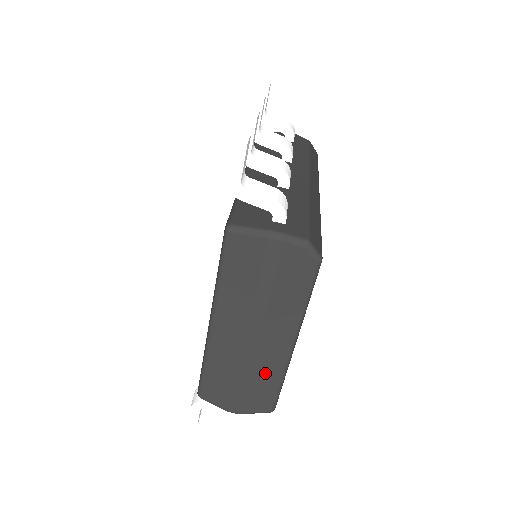
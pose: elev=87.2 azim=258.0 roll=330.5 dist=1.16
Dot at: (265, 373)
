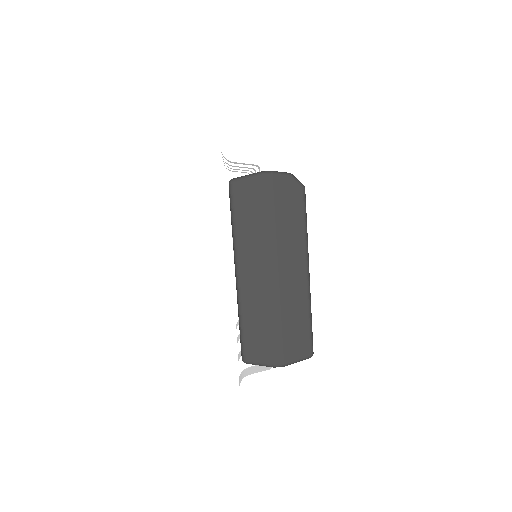
Dot at: (293, 309)
